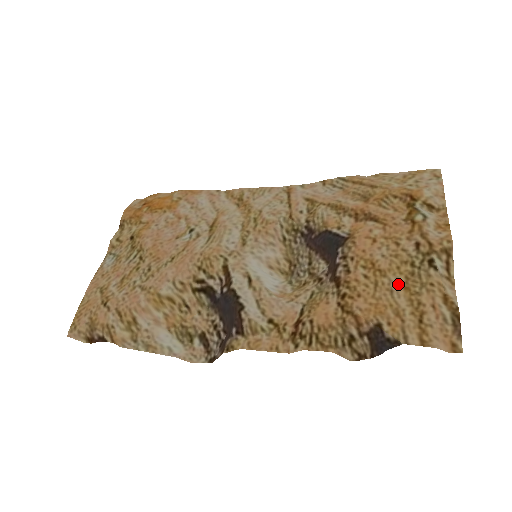
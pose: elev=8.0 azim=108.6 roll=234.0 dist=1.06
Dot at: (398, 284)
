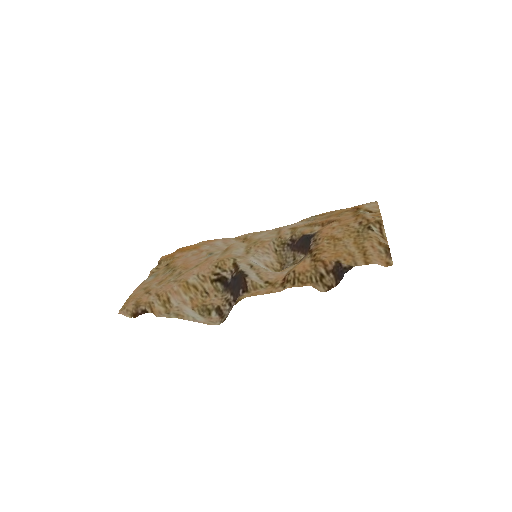
Dot at: (349, 242)
